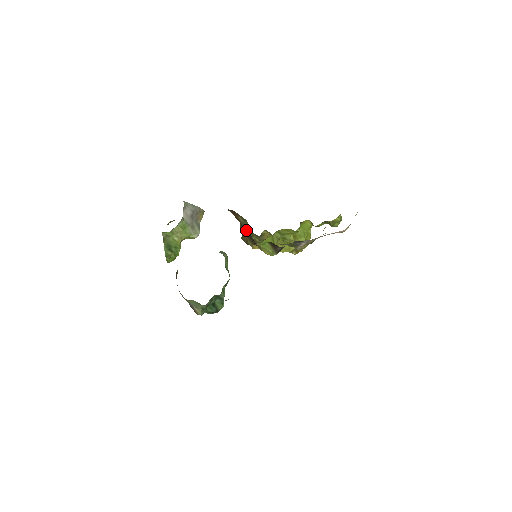
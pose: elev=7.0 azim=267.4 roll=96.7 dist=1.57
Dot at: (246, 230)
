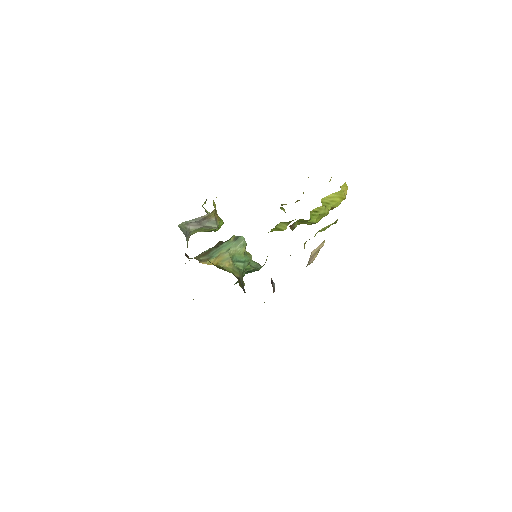
Dot at: occluded
